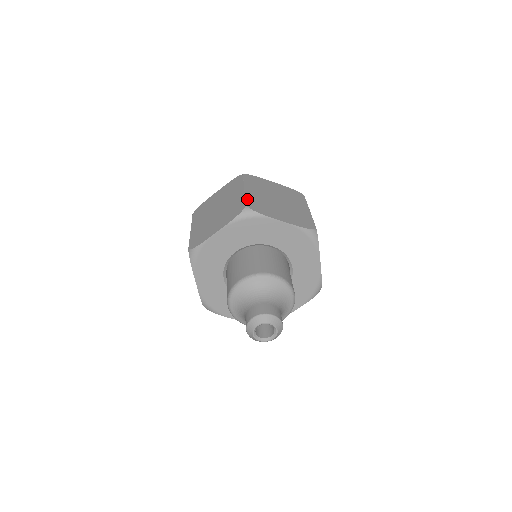
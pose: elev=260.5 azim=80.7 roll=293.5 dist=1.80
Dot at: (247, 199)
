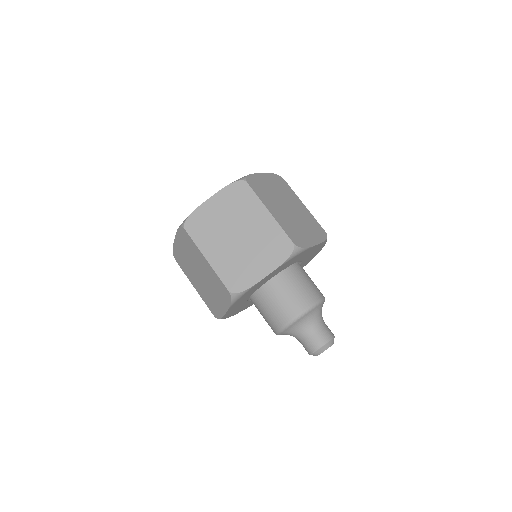
Dot at: (222, 278)
